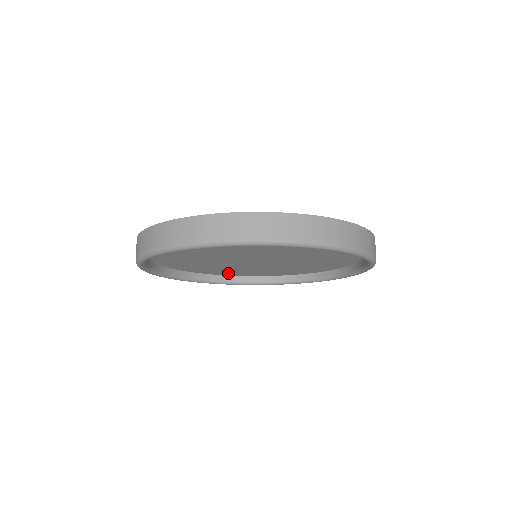
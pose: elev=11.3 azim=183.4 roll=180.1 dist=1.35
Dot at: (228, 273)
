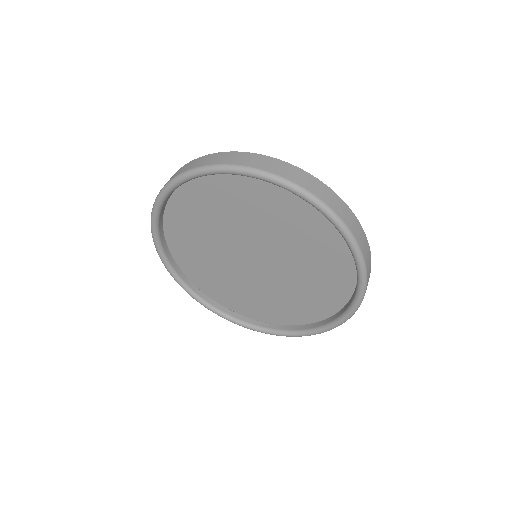
Dot at: (180, 249)
